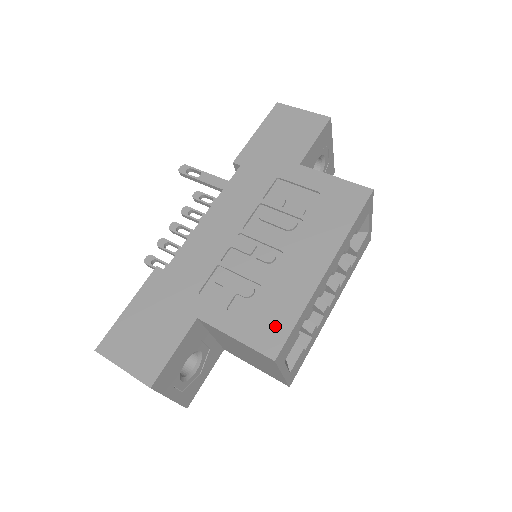
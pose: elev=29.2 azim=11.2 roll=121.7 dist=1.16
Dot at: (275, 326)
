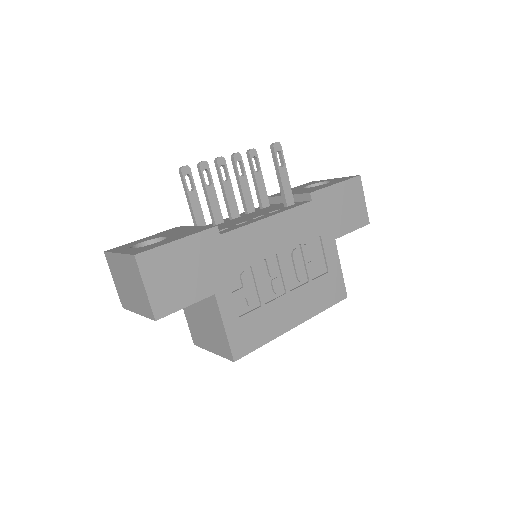
Dot at: (249, 340)
